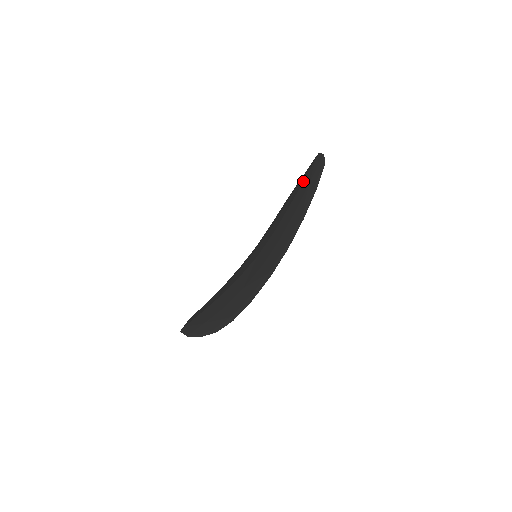
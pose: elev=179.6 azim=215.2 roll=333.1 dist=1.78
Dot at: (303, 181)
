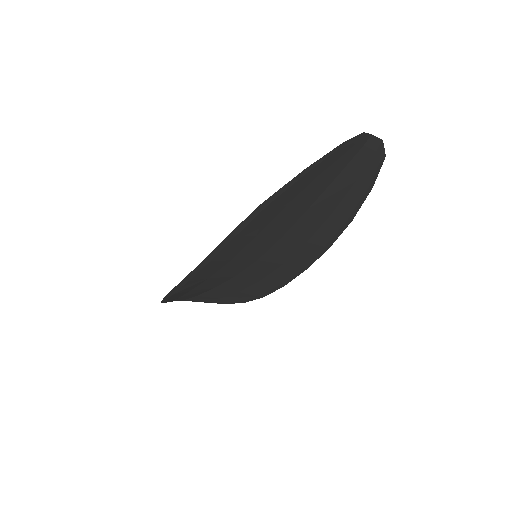
Dot at: (335, 173)
